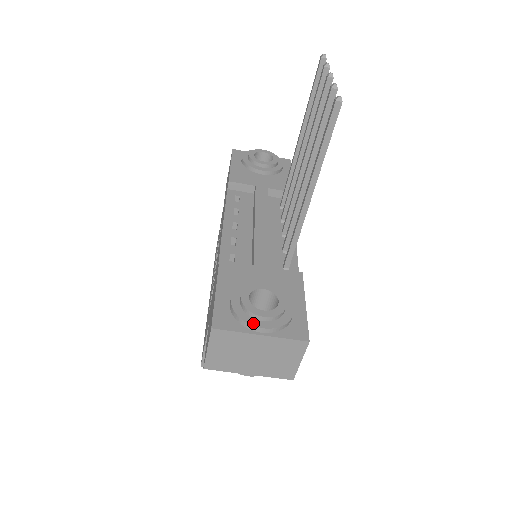
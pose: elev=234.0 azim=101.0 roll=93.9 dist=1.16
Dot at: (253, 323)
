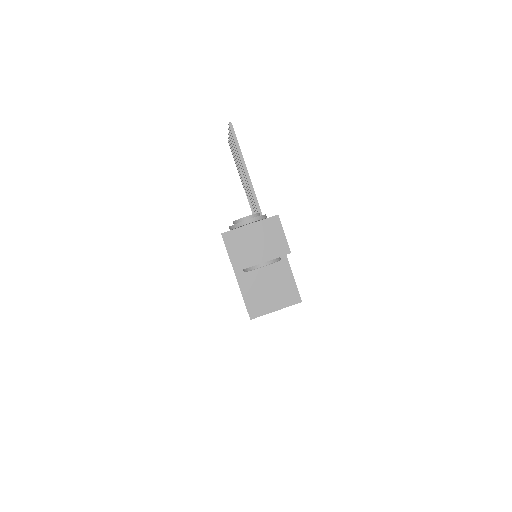
Dot at: (242, 221)
